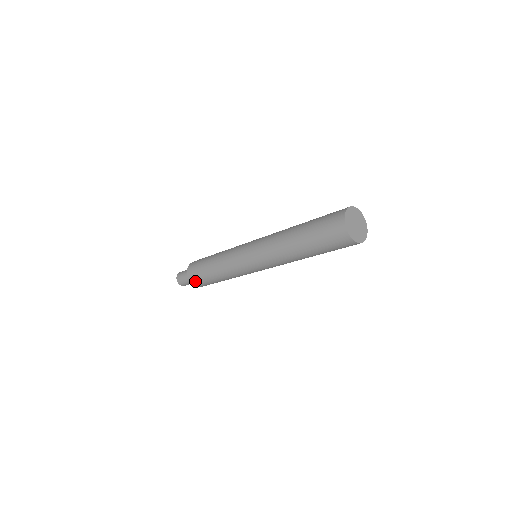
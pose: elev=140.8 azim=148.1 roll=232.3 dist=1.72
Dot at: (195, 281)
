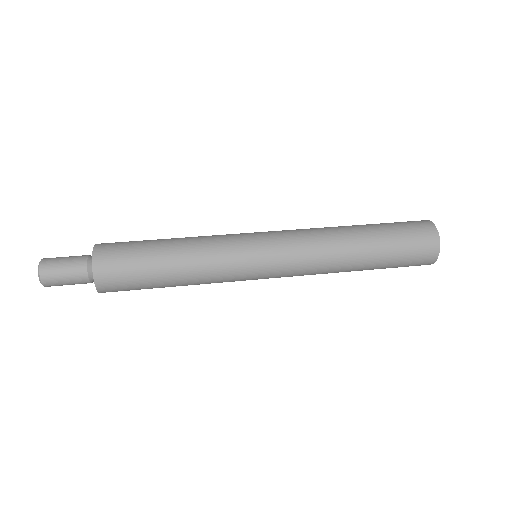
Dot at: (113, 288)
